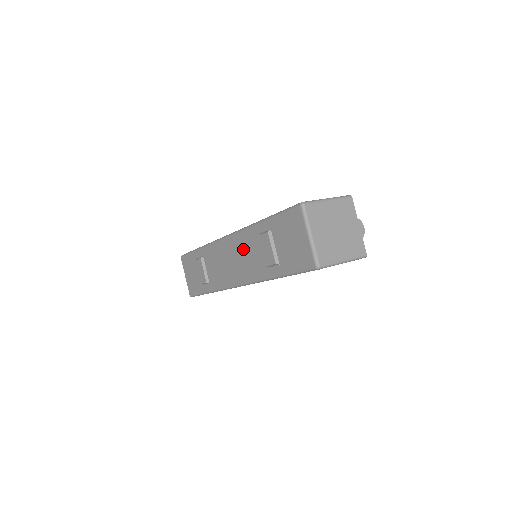
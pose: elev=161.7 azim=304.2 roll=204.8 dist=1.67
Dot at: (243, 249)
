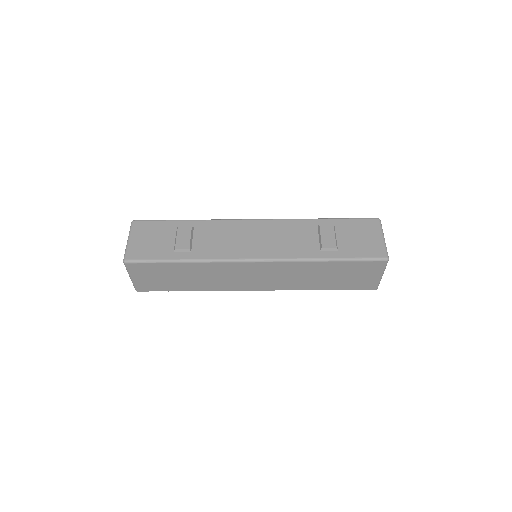
Dot at: (283, 232)
